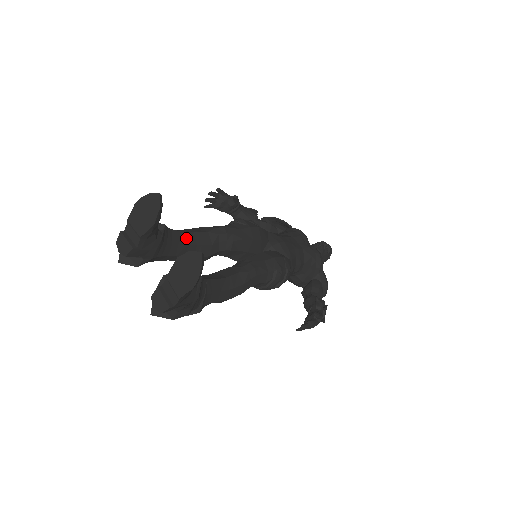
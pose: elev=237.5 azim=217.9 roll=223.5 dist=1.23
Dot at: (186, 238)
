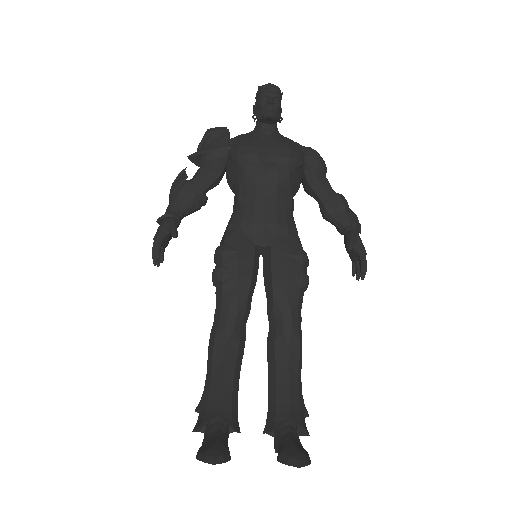
Dot at: (228, 377)
